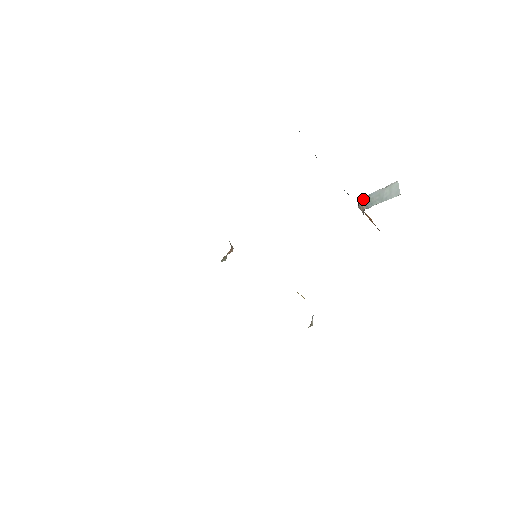
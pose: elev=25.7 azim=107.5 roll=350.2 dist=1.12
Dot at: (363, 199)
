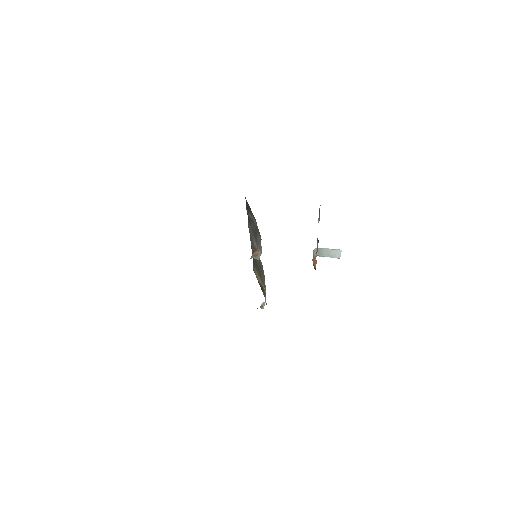
Dot at: (318, 249)
